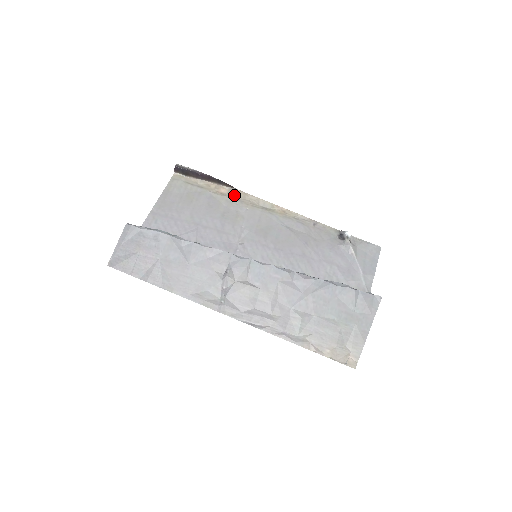
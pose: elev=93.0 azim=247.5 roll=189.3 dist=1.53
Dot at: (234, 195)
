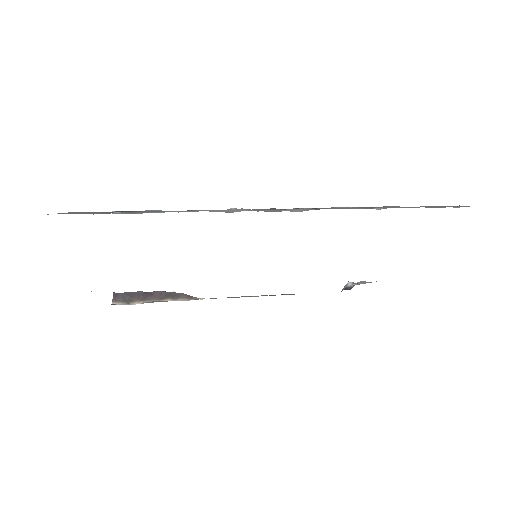
Dot at: (198, 299)
